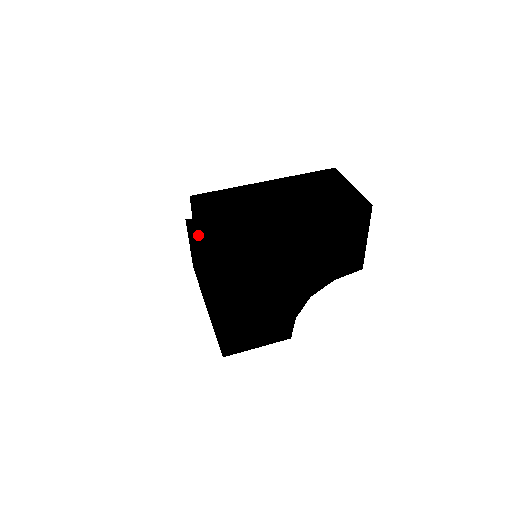
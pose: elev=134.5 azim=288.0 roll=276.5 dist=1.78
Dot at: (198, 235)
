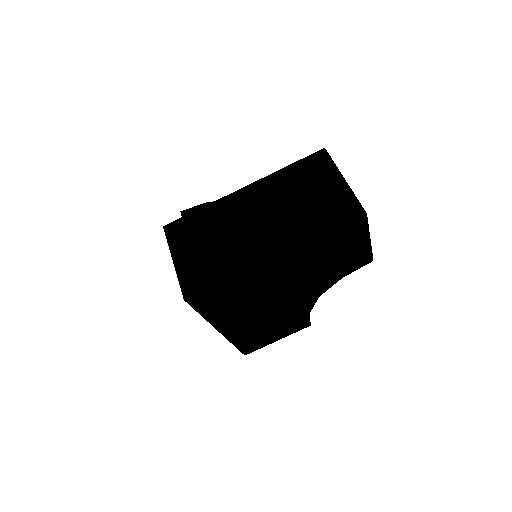
Dot at: occluded
